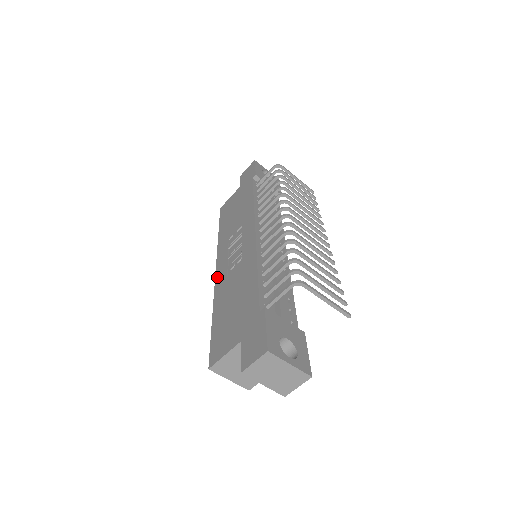
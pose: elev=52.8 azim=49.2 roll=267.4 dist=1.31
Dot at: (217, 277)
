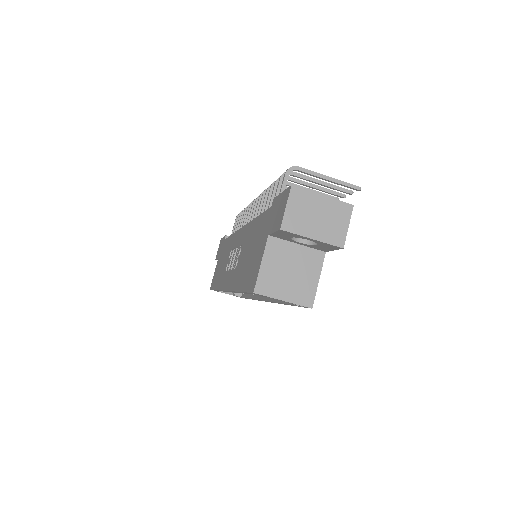
Dot at: (228, 286)
